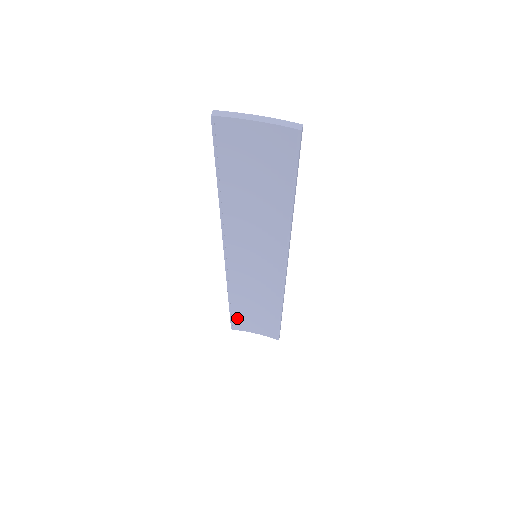
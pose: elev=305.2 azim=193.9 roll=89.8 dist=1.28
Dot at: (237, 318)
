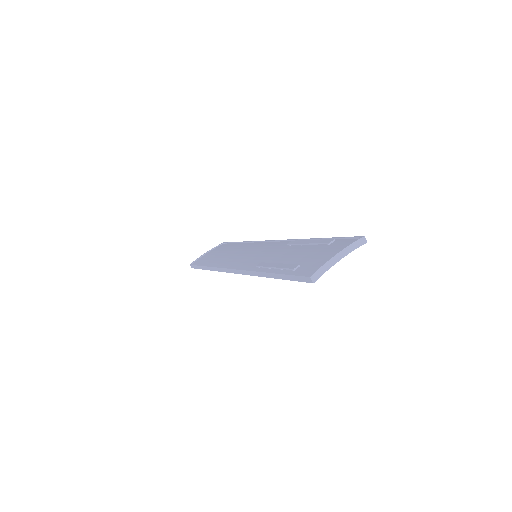
Dot at: occluded
